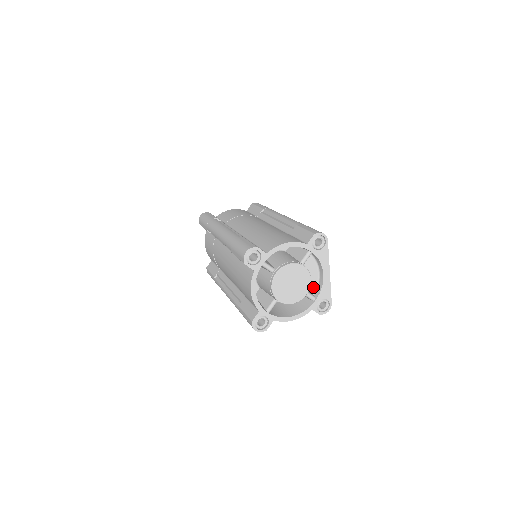
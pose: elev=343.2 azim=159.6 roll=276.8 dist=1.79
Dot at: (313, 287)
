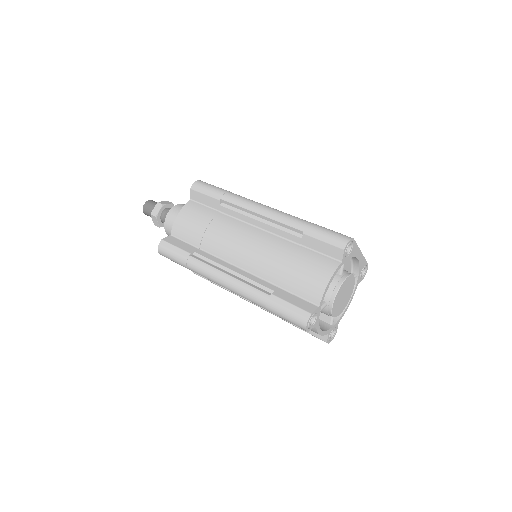
Dot at: (349, 269)
